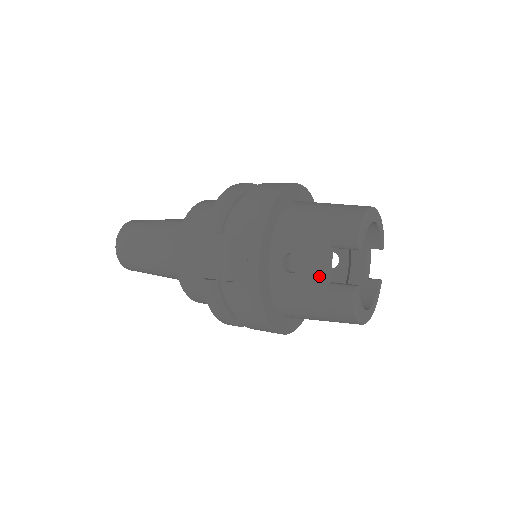
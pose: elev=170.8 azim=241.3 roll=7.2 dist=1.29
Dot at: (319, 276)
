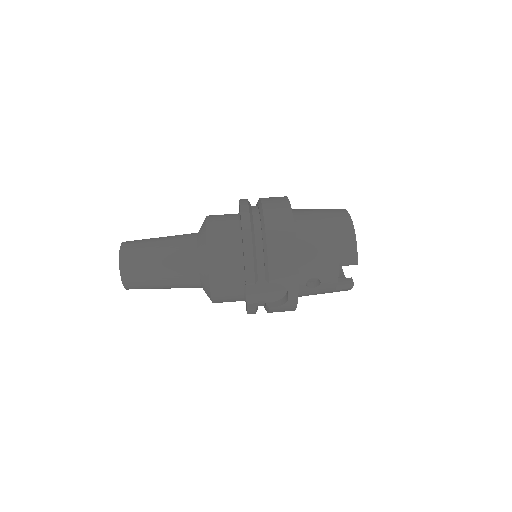
Dot at: (333, 286)
